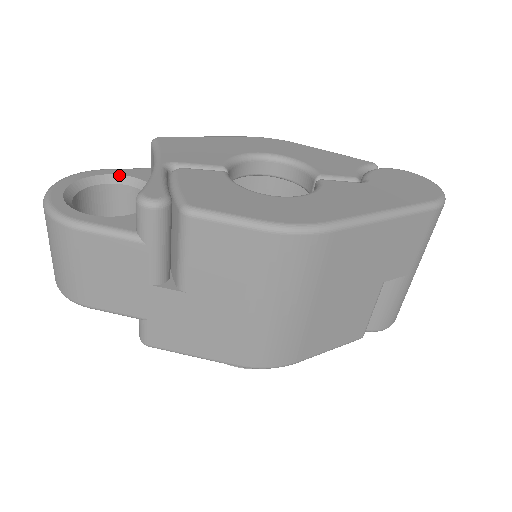
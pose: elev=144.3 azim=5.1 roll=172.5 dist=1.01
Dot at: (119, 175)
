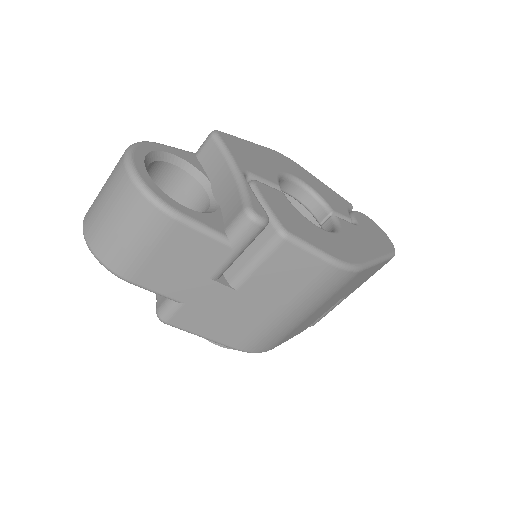
Dot at: (176, 156)
